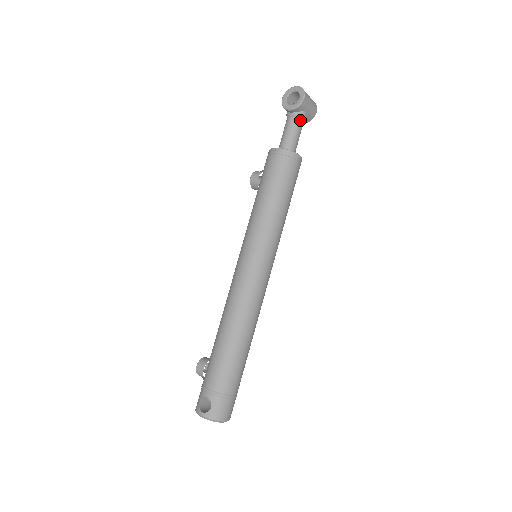
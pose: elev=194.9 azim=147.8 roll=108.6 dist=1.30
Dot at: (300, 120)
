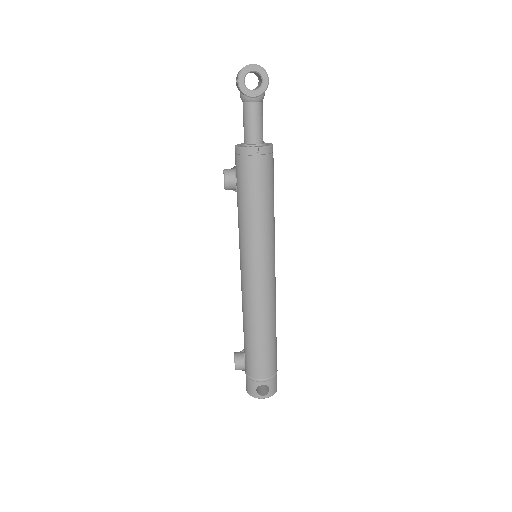
Dot at: (262, 103)
